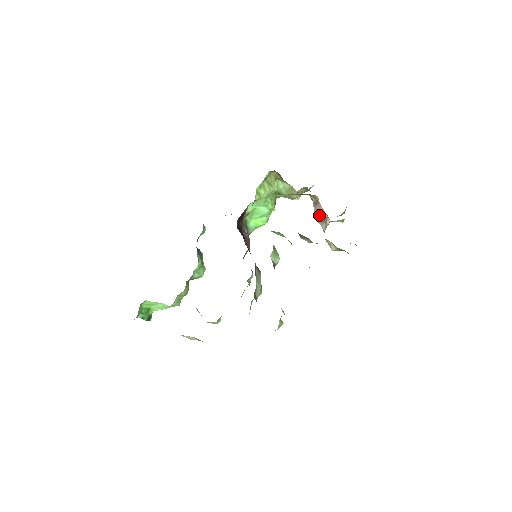
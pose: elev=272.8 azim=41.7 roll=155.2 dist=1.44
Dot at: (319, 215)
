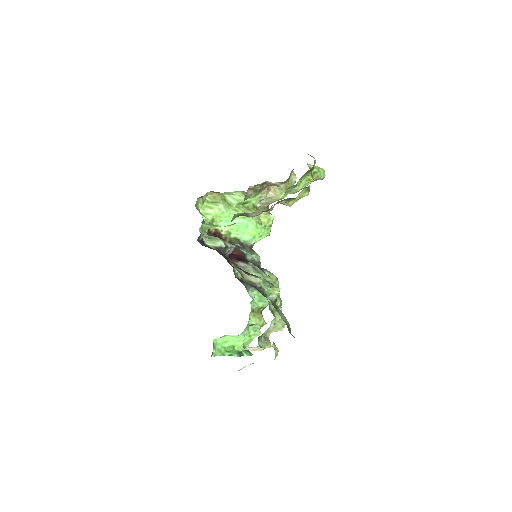
Dot at: occluded
